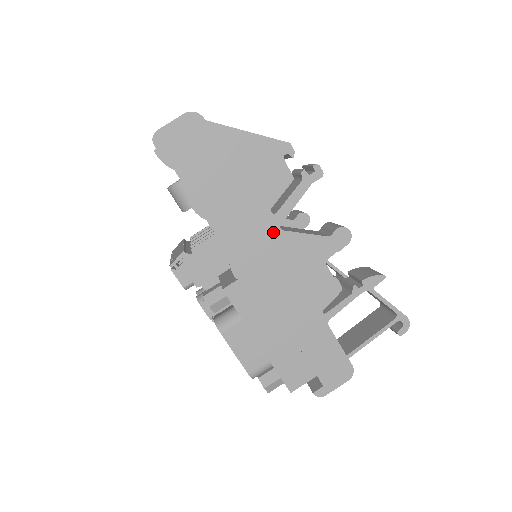
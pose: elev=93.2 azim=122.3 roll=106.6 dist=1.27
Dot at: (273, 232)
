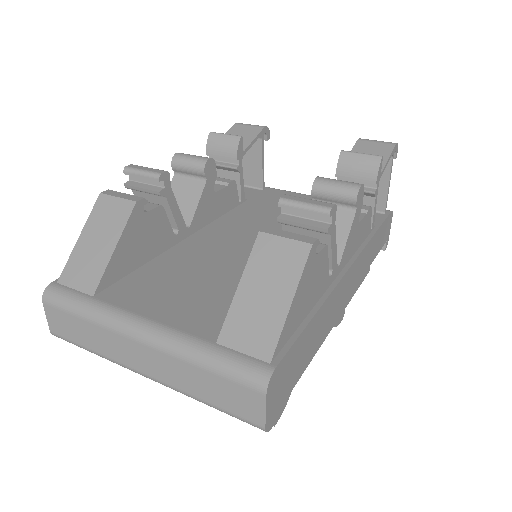
Dot at: (337, 276)
